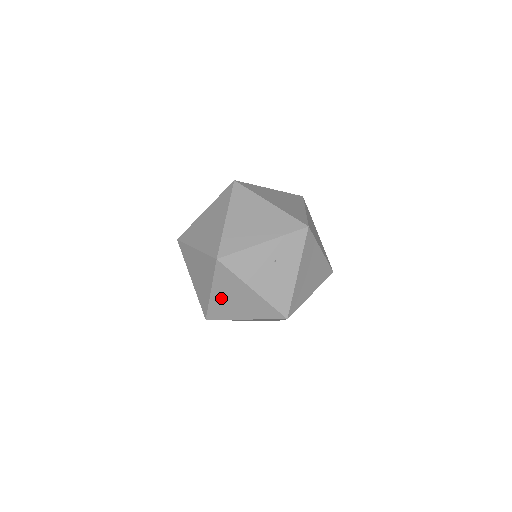
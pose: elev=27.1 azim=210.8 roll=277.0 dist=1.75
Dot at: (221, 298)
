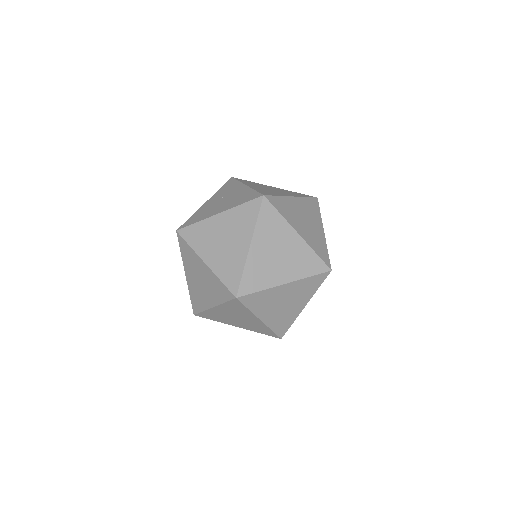
Dot at: (215, 256)
